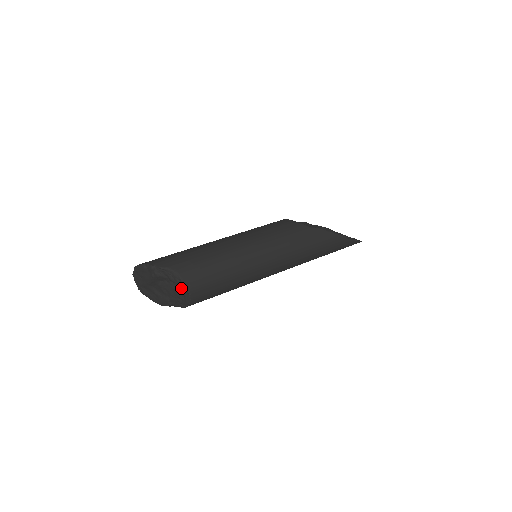
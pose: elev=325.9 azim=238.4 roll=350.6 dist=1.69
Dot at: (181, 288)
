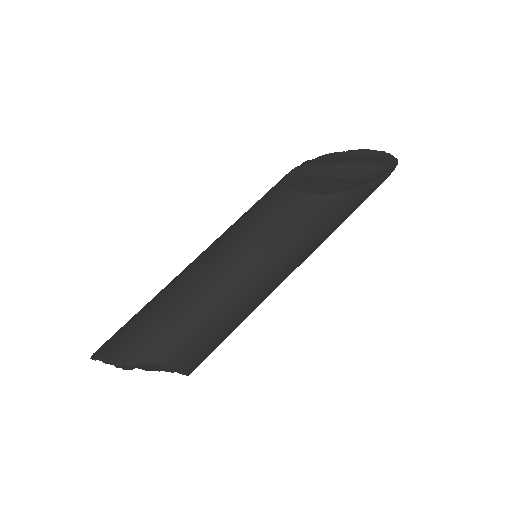
Dot at: occluded
